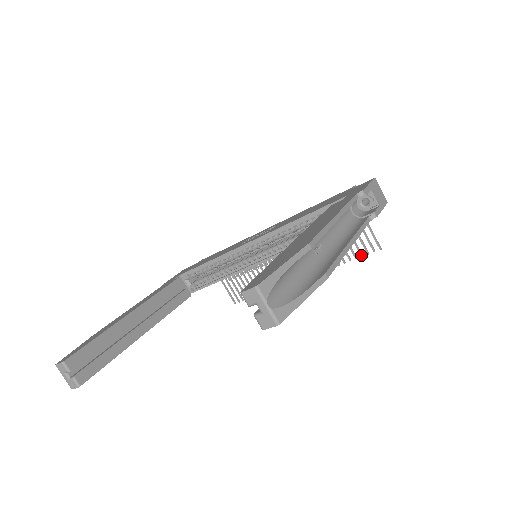
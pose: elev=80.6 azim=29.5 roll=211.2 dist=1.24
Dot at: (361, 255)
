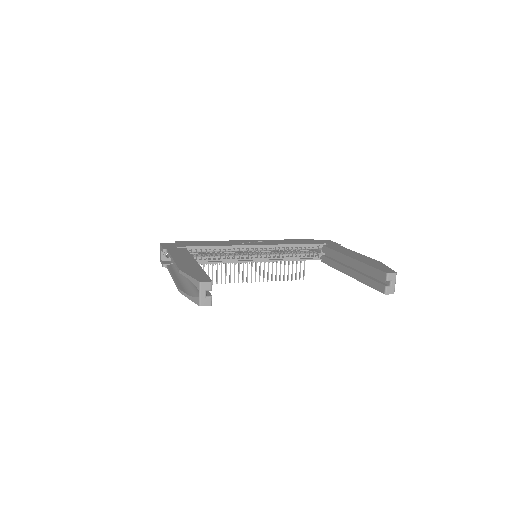
Dot at: (292, 279)
